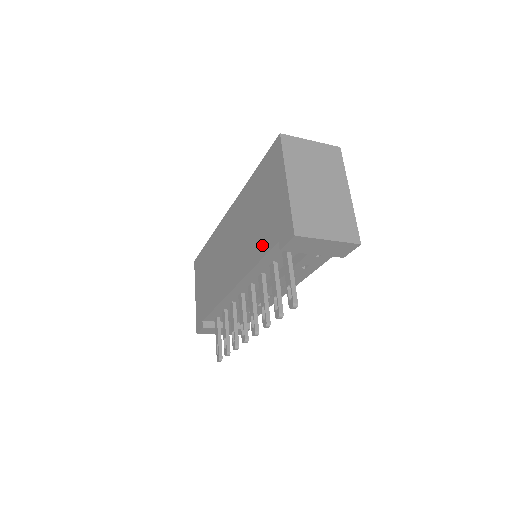
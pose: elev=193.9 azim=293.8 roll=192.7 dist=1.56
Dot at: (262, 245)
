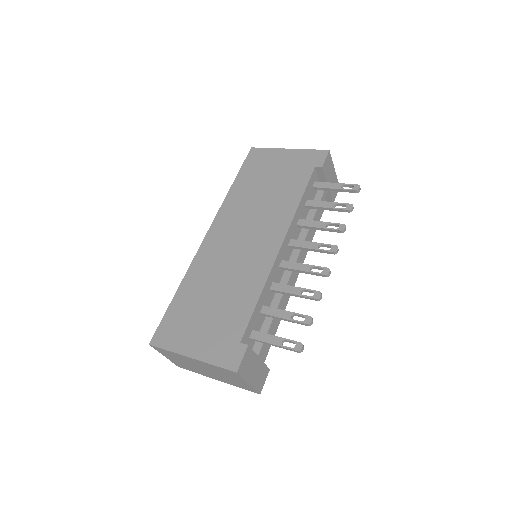
Dot at: (296, 187)
